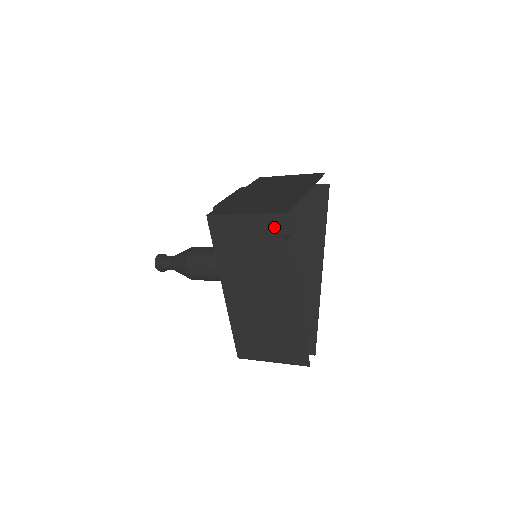
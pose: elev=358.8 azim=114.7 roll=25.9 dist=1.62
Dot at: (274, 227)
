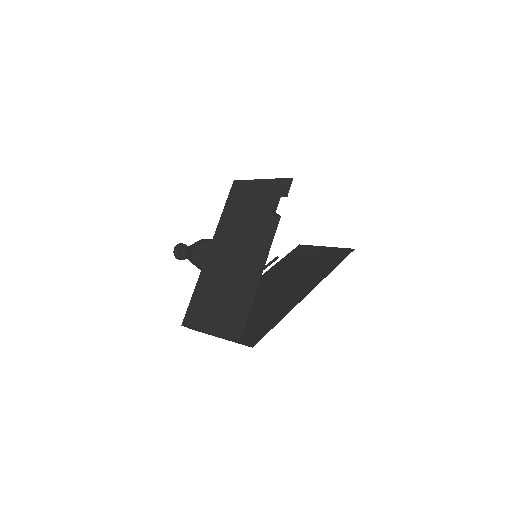
Dot at: occluded
